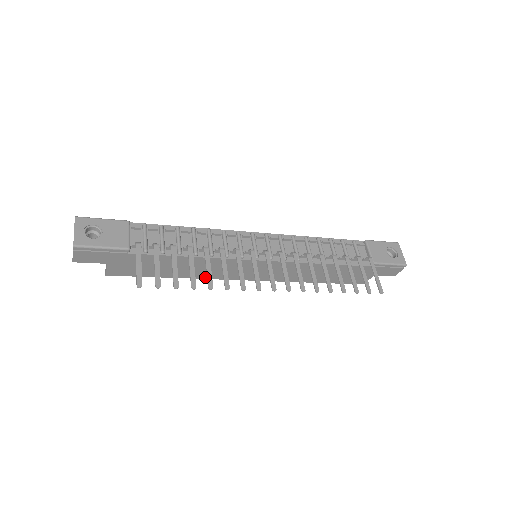
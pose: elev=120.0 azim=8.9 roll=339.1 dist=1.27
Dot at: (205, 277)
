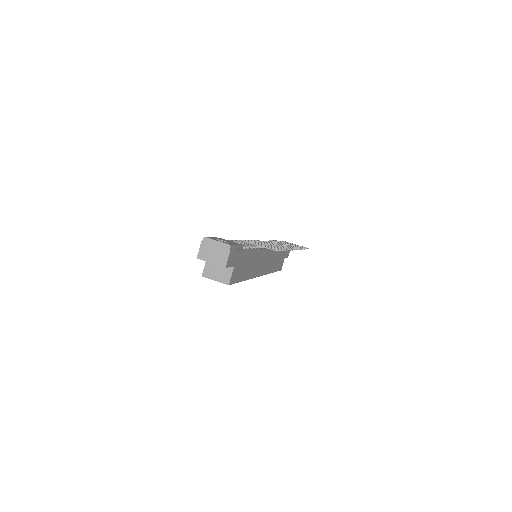
Dot at: (252, 276)
